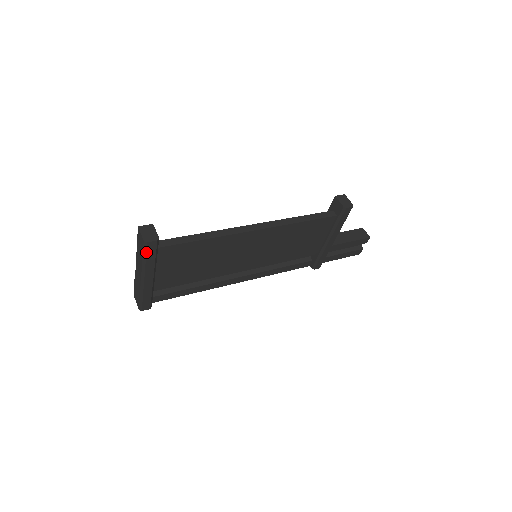
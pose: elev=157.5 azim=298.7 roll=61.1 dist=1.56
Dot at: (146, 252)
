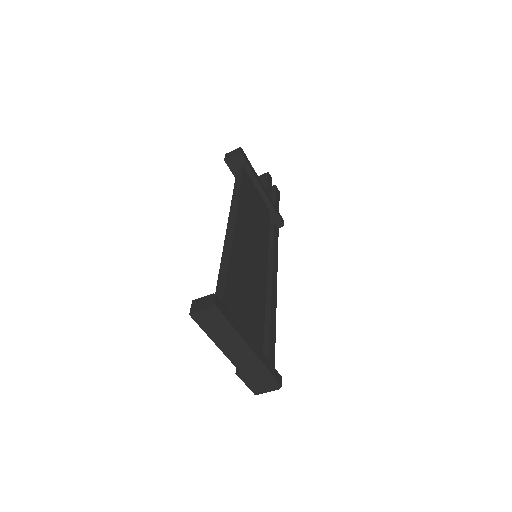
Dot at: (224, 317)
